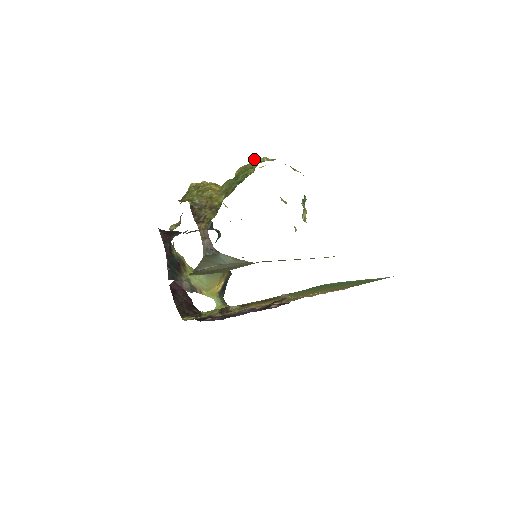
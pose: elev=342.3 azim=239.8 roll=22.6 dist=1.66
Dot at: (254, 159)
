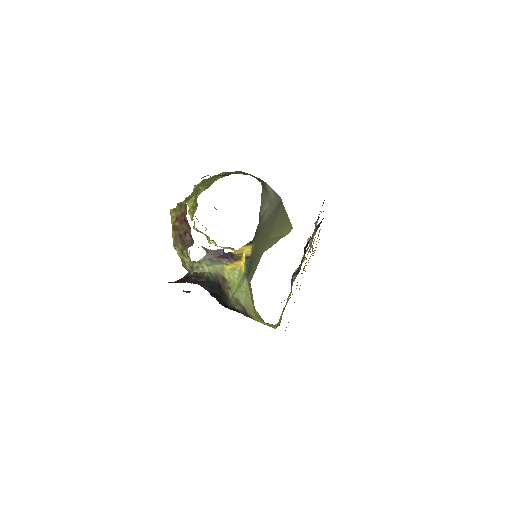
Dot at: (194, 185)
